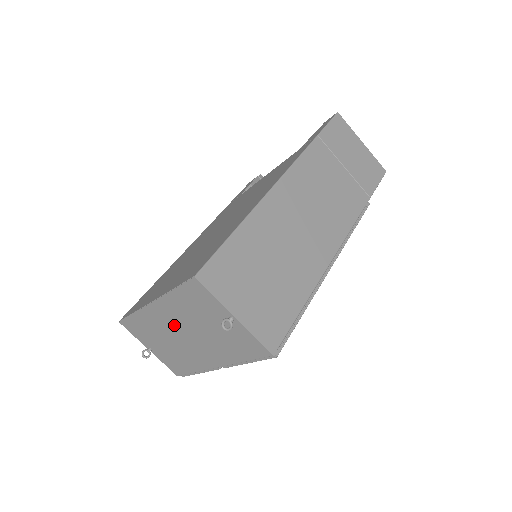
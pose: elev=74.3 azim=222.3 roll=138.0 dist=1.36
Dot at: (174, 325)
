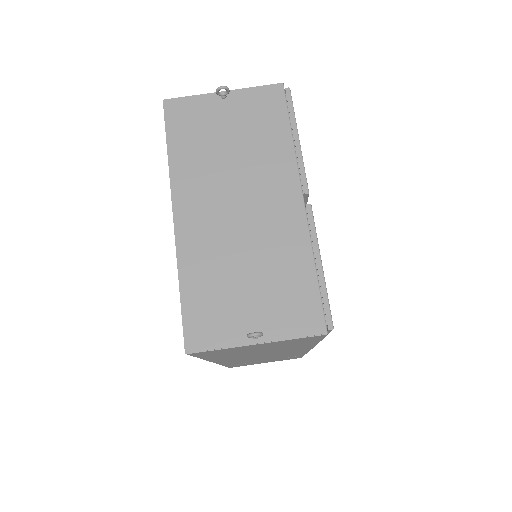
Dot at: (216, 207)
